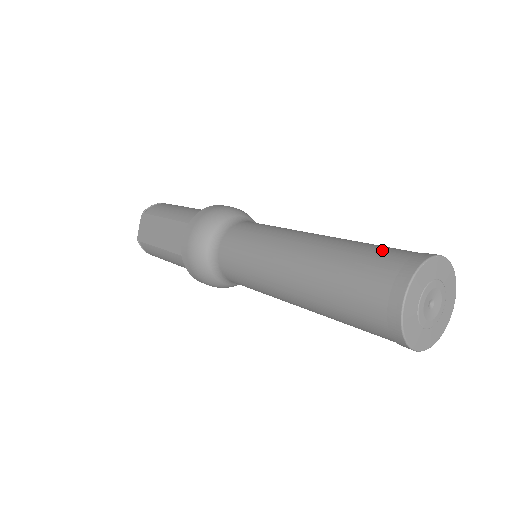
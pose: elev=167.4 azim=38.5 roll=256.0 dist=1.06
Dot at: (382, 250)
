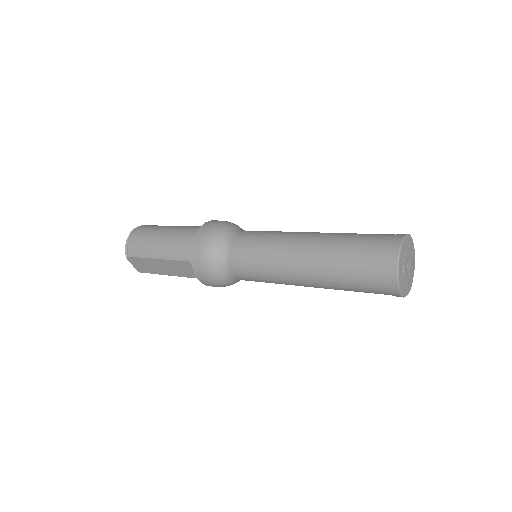
Dot at: (363, 256)
